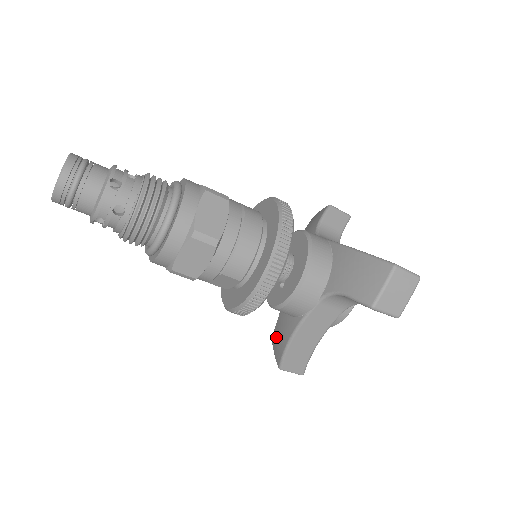
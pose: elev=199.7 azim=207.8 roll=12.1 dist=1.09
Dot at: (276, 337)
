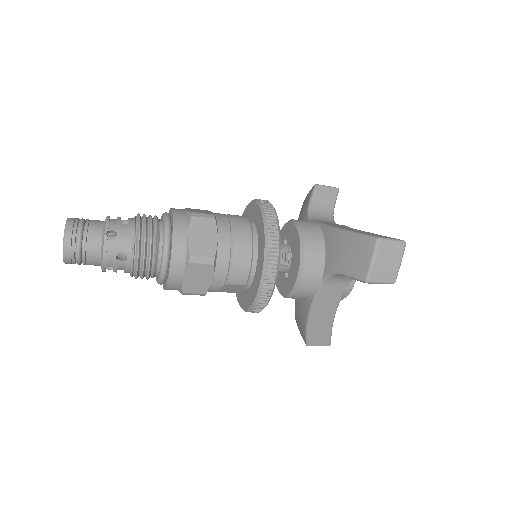
Dot at: (297, 318)
